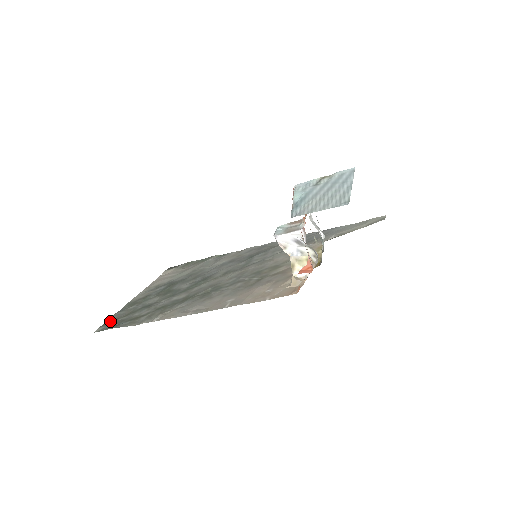
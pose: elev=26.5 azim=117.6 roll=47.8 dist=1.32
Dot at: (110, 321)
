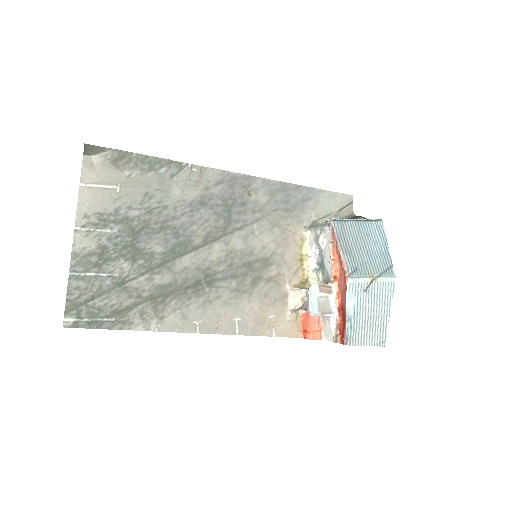
Dot at: (75, 304)
